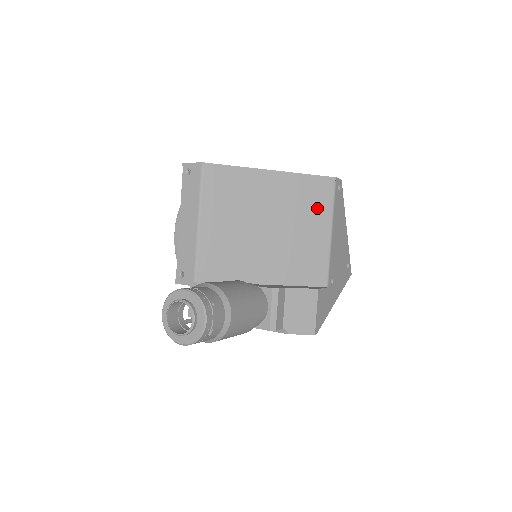
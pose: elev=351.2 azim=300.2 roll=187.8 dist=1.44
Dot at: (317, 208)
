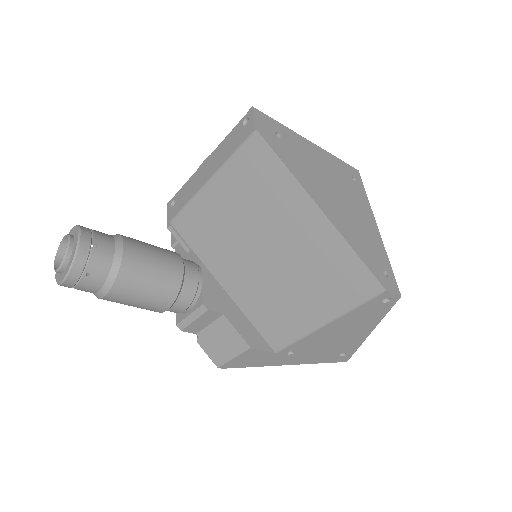
Dot at: (333, 291)
